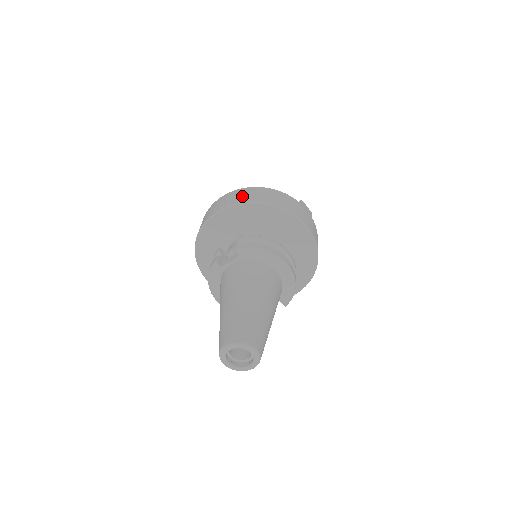
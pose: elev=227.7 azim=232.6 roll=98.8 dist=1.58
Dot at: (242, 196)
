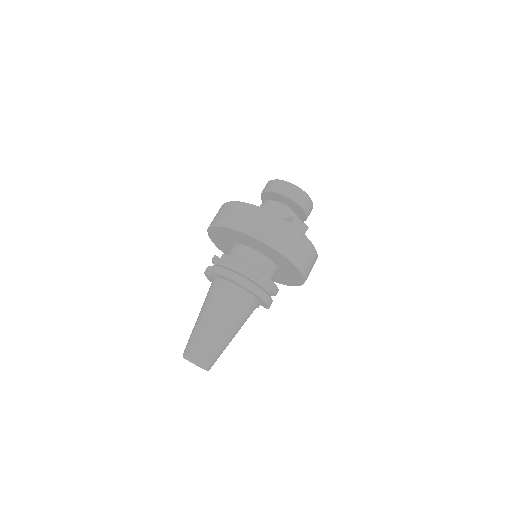
Dot at: (231, 216)
